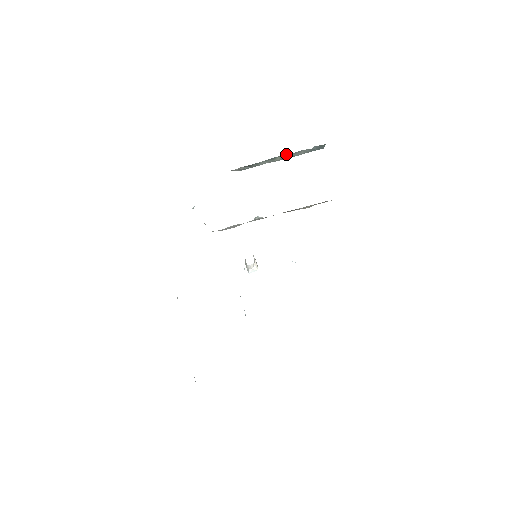
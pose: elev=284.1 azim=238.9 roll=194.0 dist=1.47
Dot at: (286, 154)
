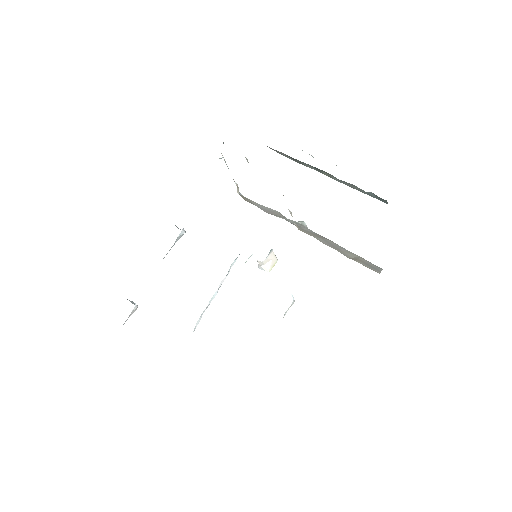
Dot at: occluded
